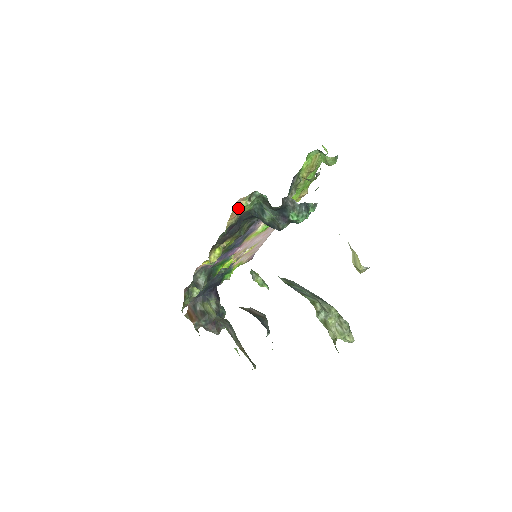
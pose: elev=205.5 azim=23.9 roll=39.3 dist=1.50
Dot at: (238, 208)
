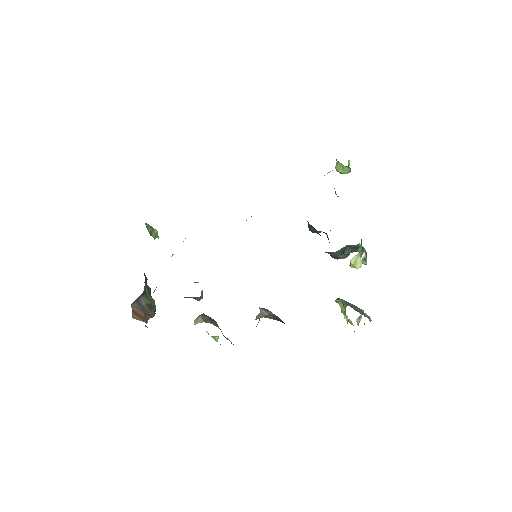
Dot at: occluded
